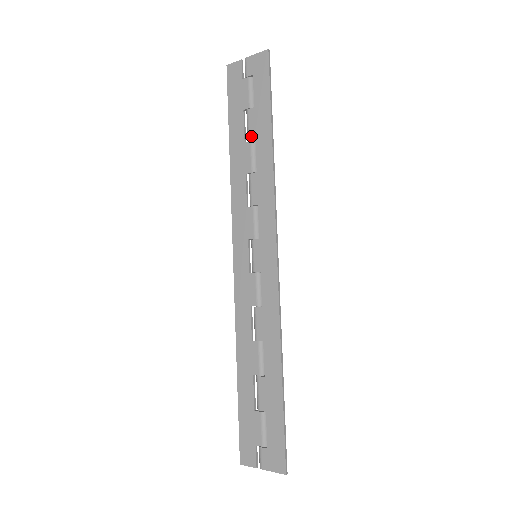
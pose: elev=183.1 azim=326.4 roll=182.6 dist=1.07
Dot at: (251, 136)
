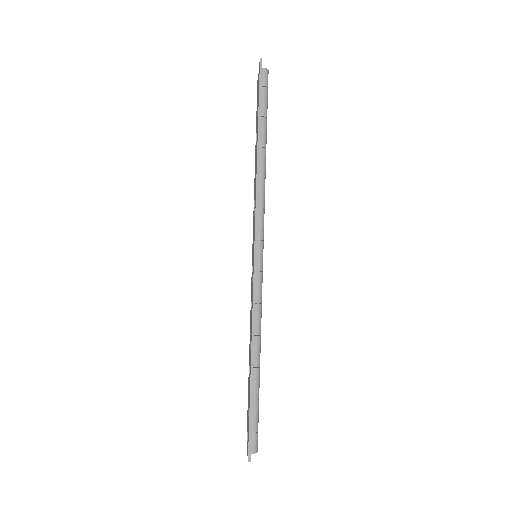
Dot at: (256, 144)
